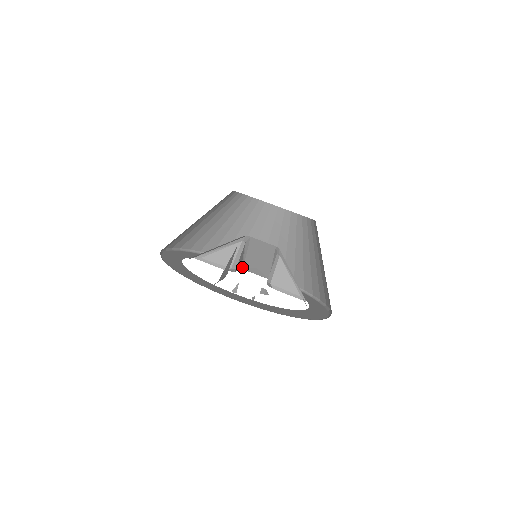
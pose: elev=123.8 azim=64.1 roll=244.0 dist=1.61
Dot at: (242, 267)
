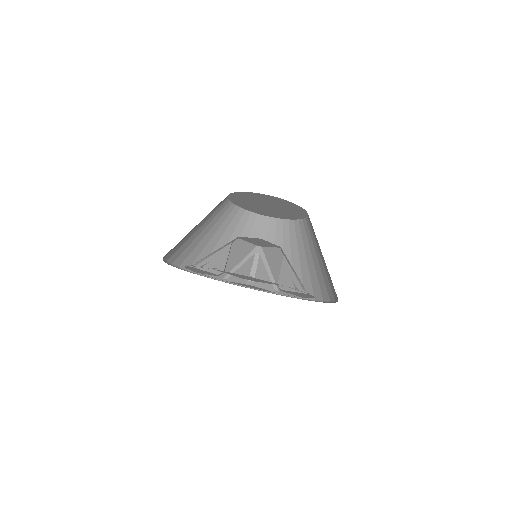
Dot at: (277, 290)
